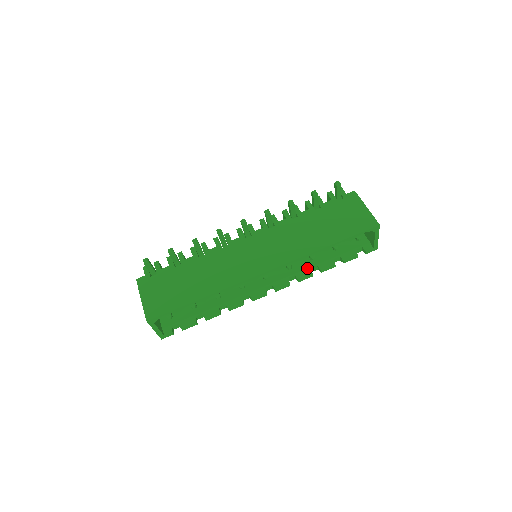
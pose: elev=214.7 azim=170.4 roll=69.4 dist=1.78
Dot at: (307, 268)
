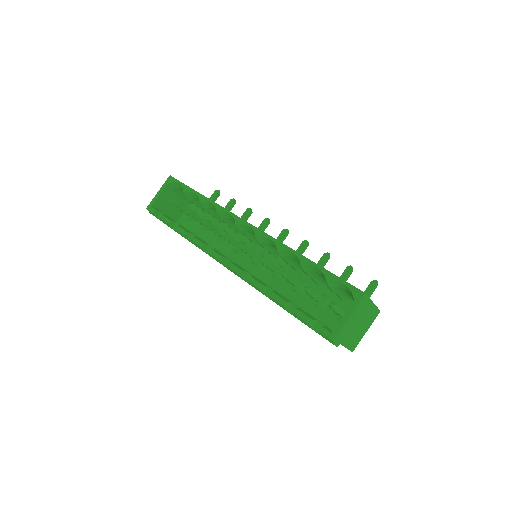
Dot at: (267, 285)
